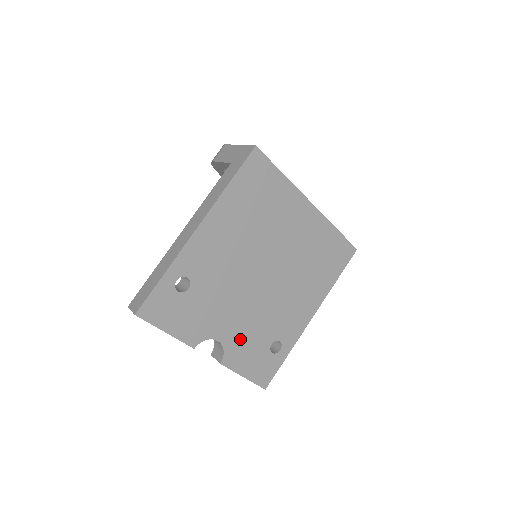
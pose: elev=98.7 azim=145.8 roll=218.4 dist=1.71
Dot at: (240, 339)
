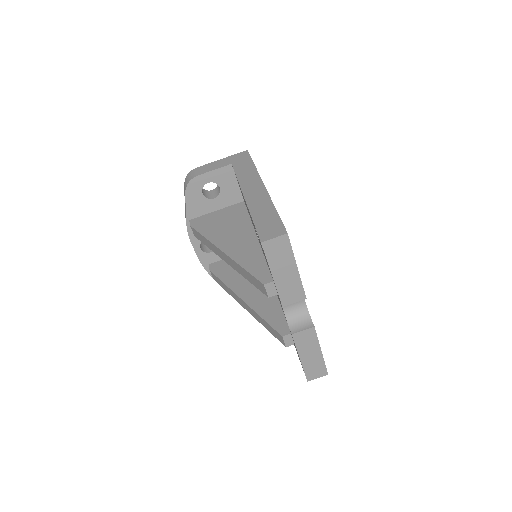
Dot at: occluded
